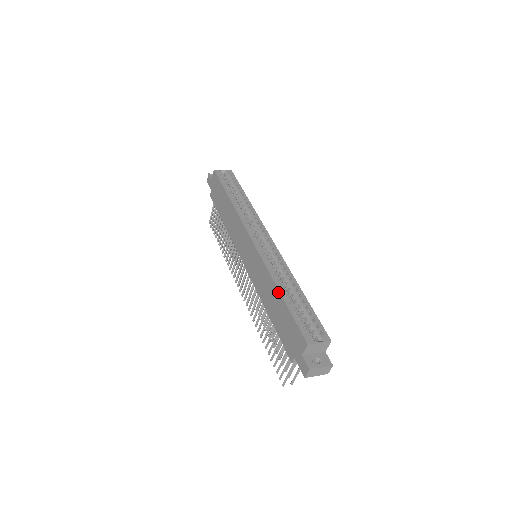
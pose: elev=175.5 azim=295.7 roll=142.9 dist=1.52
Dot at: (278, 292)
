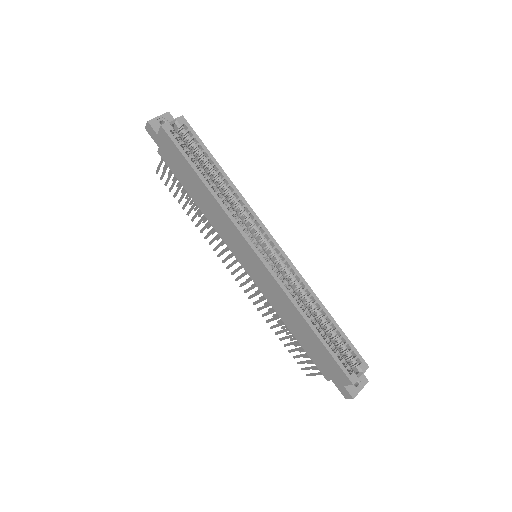
Dot at: (308, 326)
